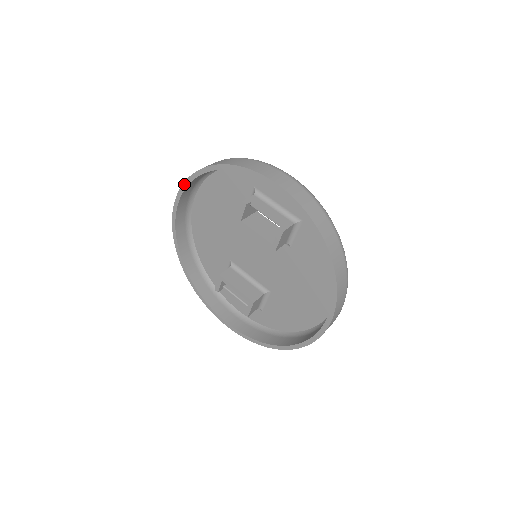
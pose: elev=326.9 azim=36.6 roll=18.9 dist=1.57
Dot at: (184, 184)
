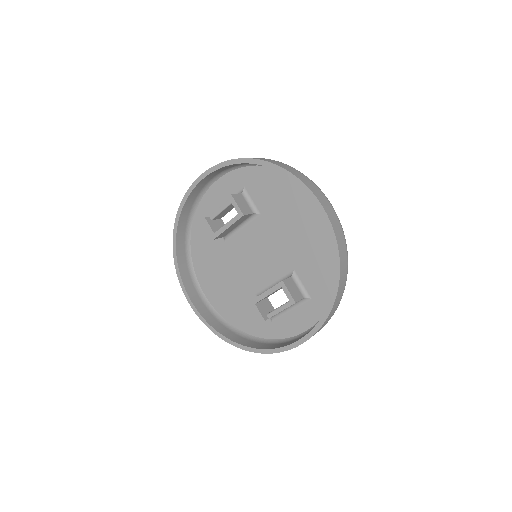
Dot at: (176, 270)
